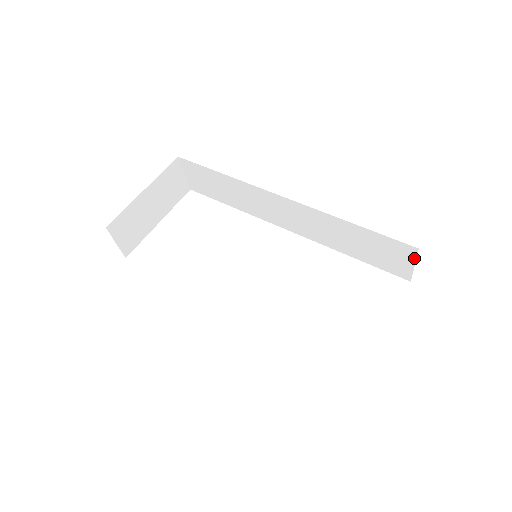
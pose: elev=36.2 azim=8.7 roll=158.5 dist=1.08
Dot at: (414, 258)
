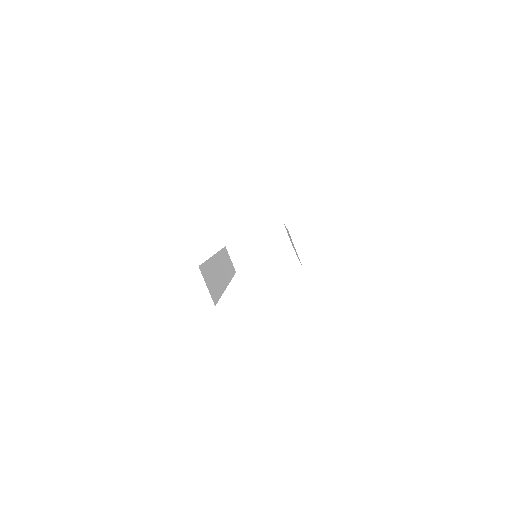
Dot at: occluded
